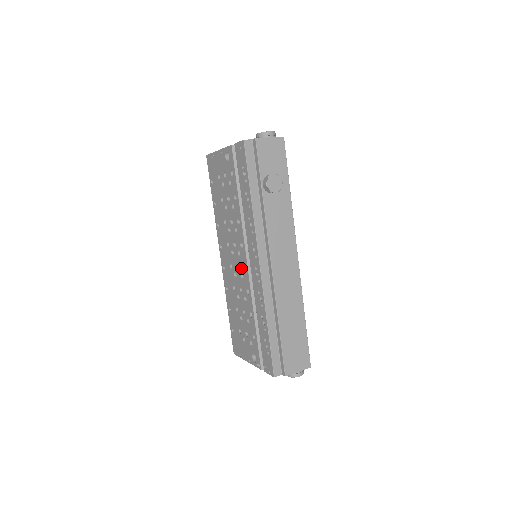
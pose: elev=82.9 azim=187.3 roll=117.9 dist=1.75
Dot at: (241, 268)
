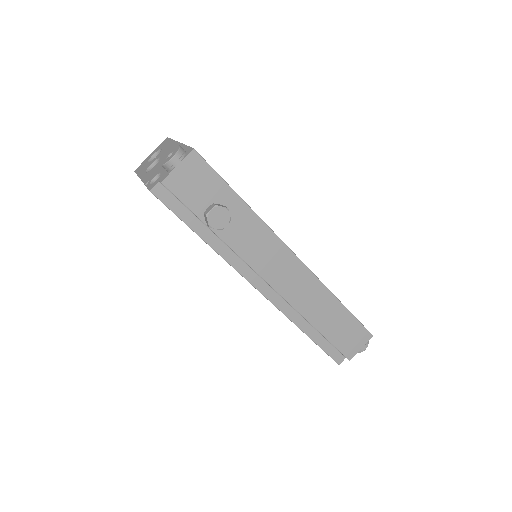
Dot at: occluded
